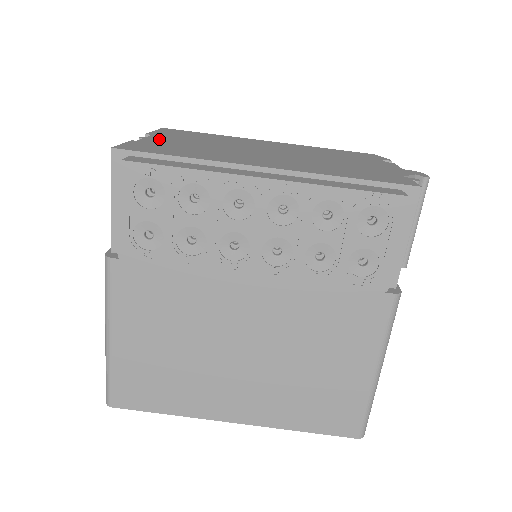
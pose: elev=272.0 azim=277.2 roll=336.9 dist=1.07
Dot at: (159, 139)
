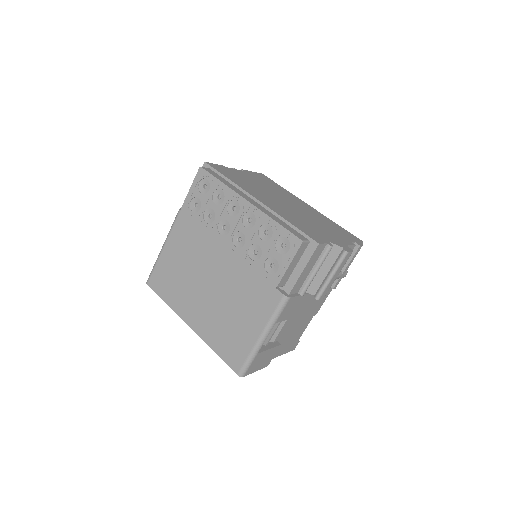
Dot at: (241, 173)
